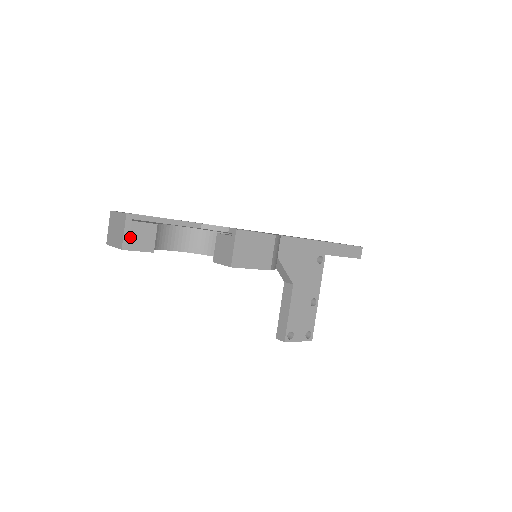
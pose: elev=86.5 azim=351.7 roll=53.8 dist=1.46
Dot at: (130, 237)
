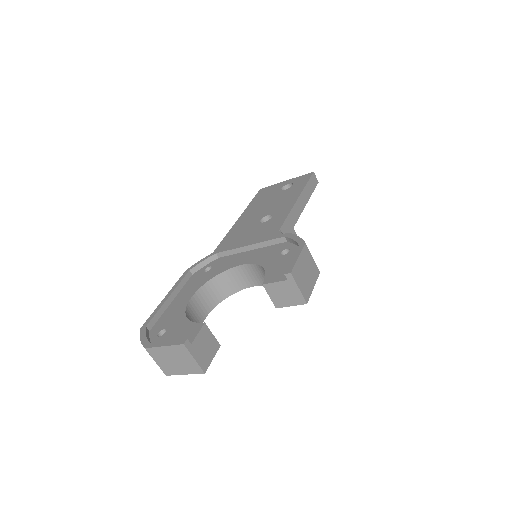
Dot at: (200, 357)
